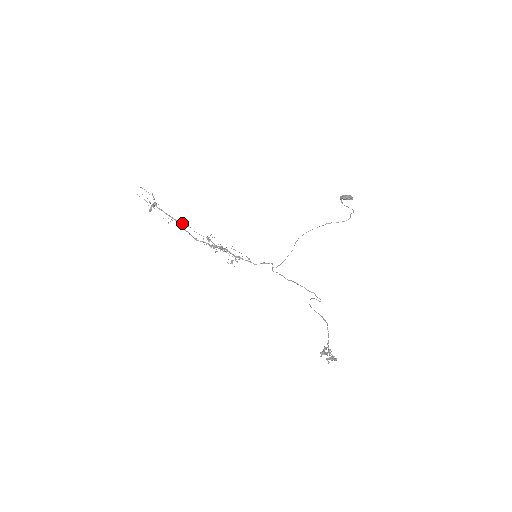
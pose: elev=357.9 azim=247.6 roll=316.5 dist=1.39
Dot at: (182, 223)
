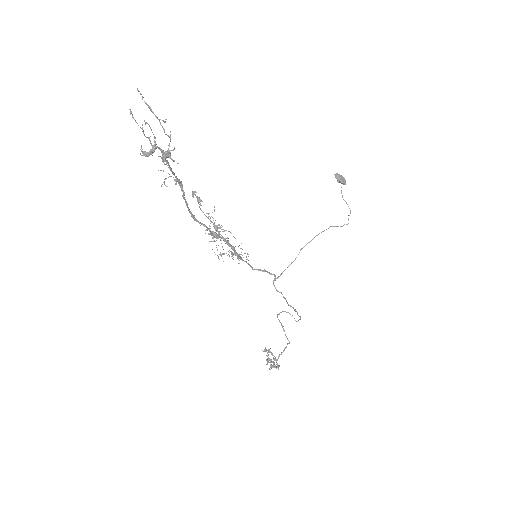
Dot at: (193, 197)
